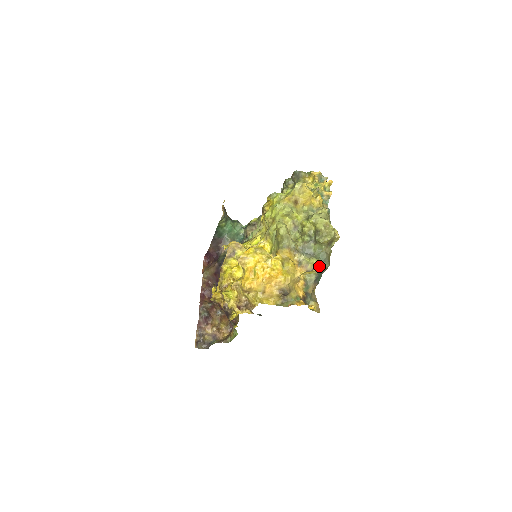
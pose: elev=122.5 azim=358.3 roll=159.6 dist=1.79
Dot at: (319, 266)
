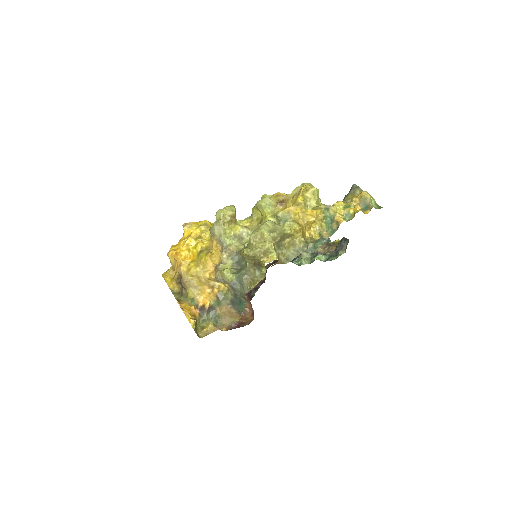
Dot at: (232, 283)
